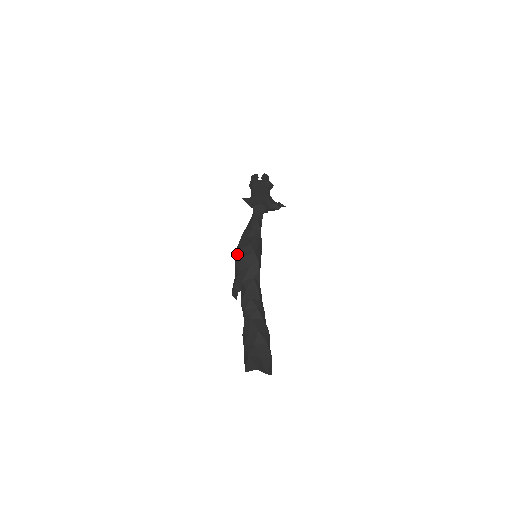
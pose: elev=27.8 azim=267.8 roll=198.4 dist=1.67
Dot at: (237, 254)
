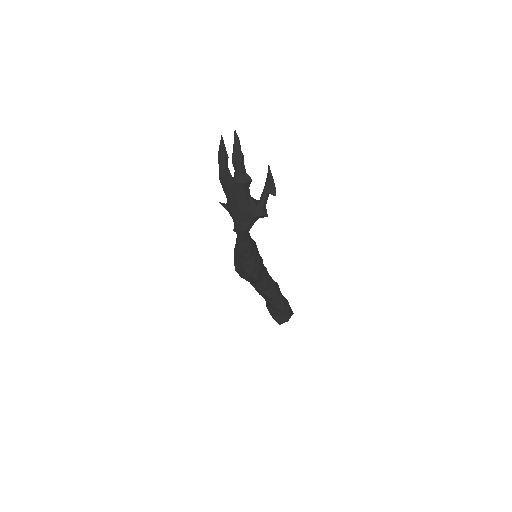
Dot at: occluded
